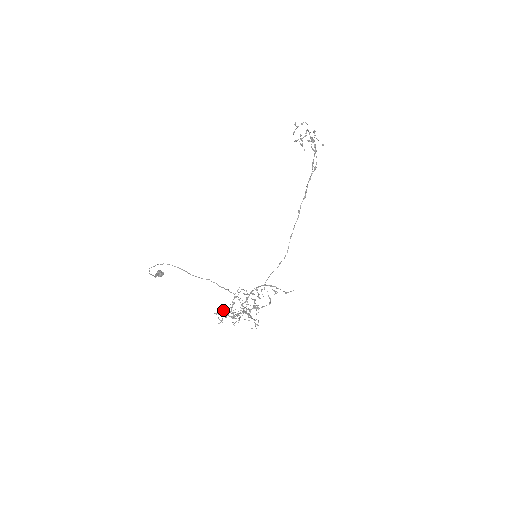
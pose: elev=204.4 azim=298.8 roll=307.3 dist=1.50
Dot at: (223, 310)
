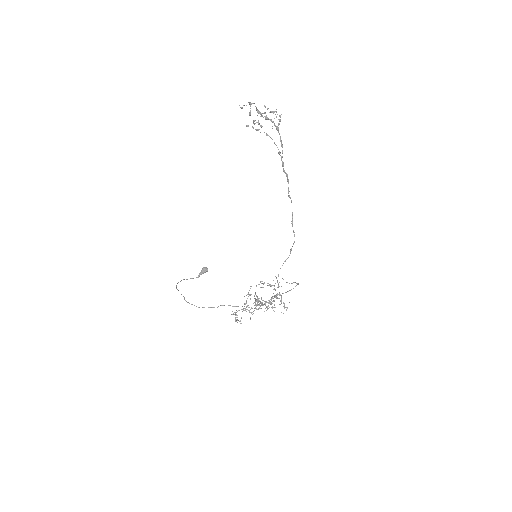
Dot at: (235, 313)
